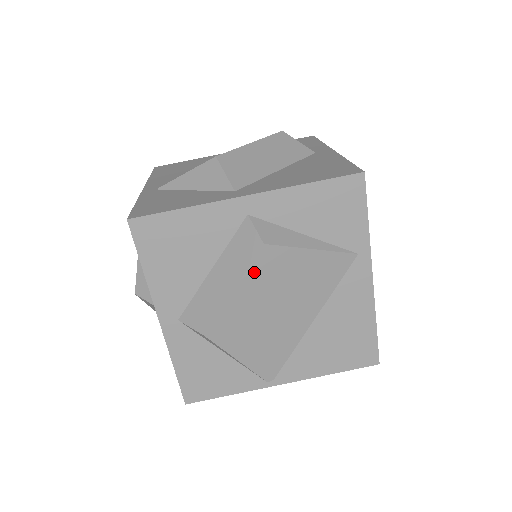
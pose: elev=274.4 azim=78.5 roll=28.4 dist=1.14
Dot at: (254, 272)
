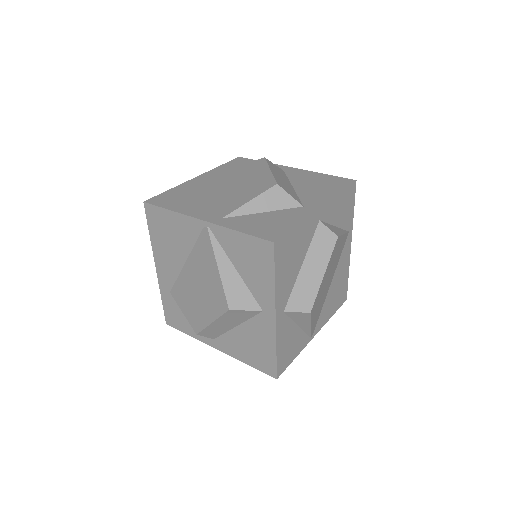
Dot at: (331, 257)
